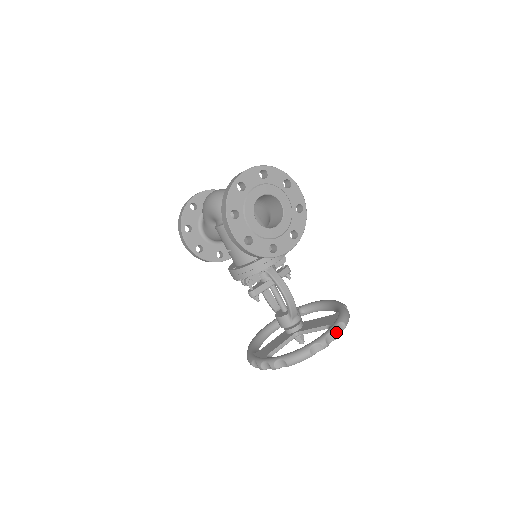
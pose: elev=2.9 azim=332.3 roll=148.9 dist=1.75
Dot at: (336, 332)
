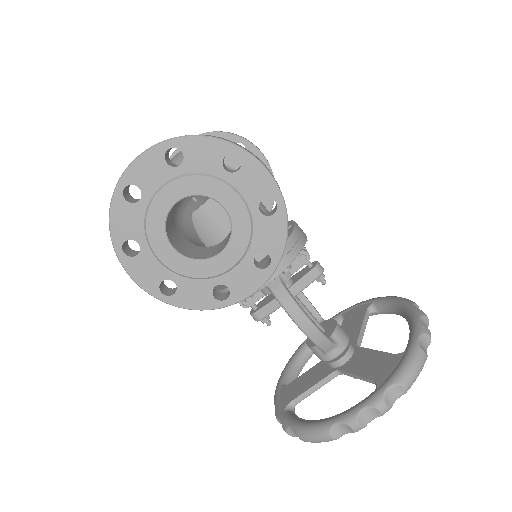
Dot at: (380, 406)
